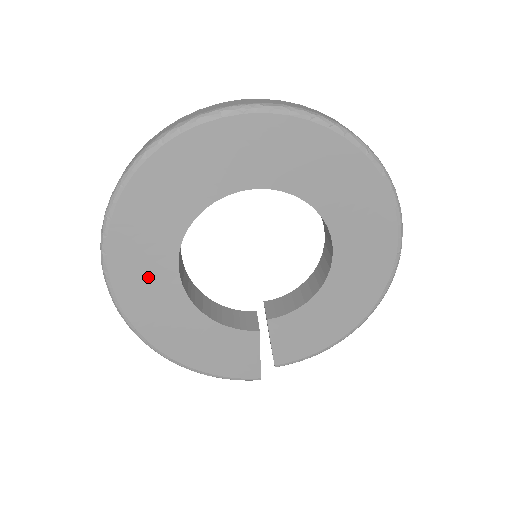
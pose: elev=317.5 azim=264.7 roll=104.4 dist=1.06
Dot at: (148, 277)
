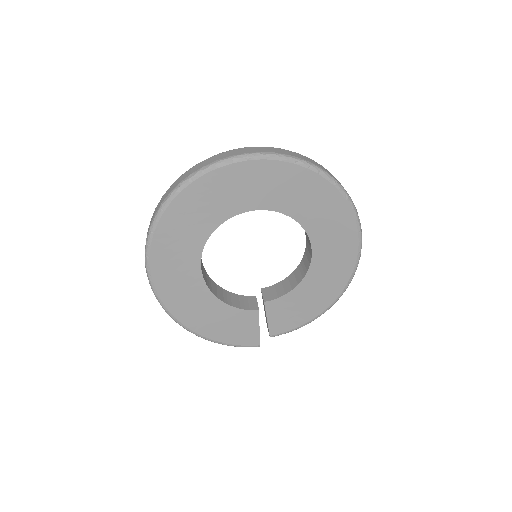
Dot at: (179, 273)
